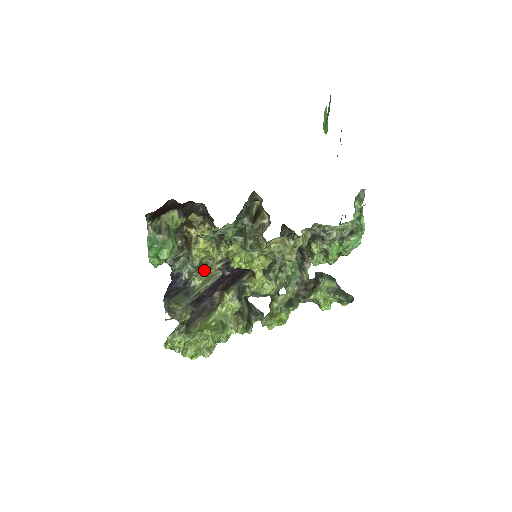
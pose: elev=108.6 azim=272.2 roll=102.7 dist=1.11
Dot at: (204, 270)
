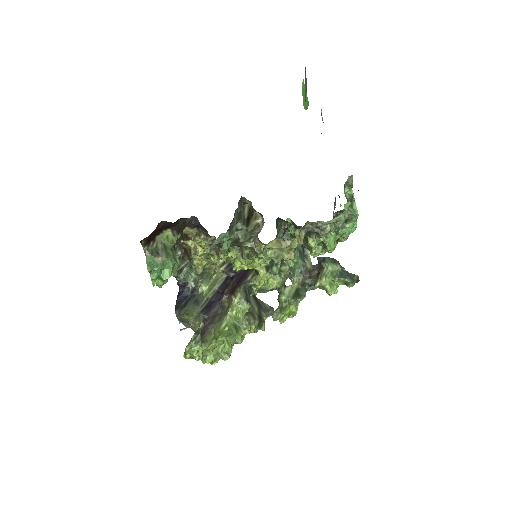
Dot at: (209, 275)
